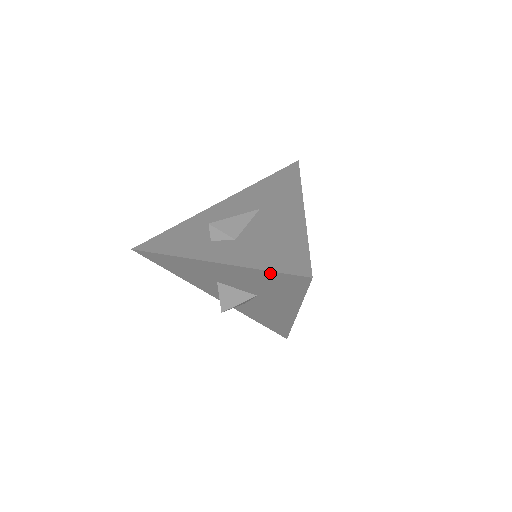
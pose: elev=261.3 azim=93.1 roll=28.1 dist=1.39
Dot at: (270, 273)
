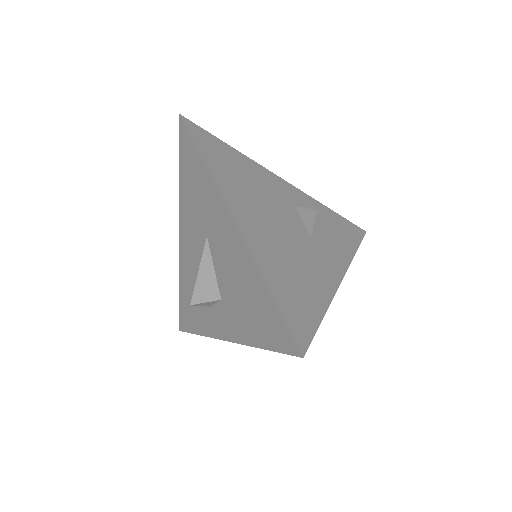
Dot at: occluded
